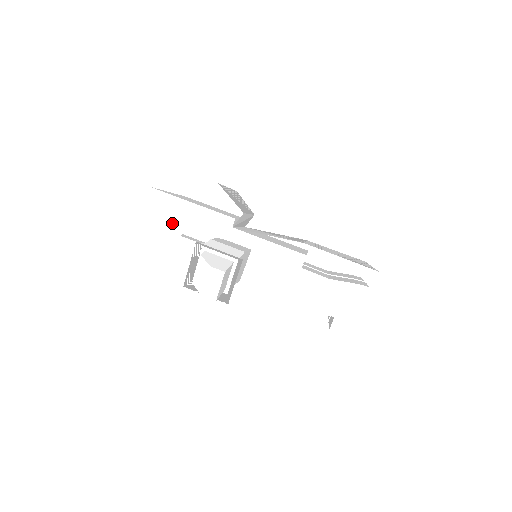
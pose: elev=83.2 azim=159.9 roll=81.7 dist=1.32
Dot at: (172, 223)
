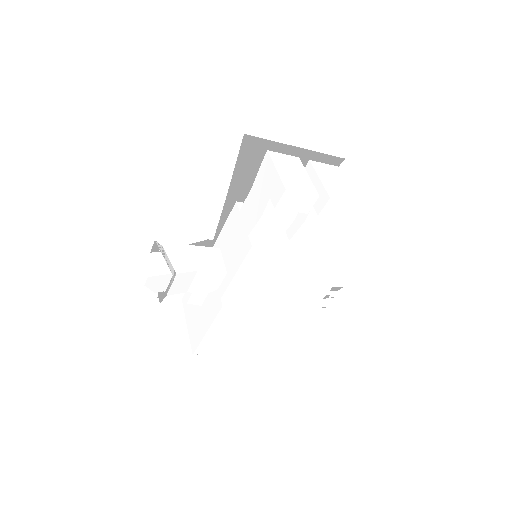
Dot at: occluded
